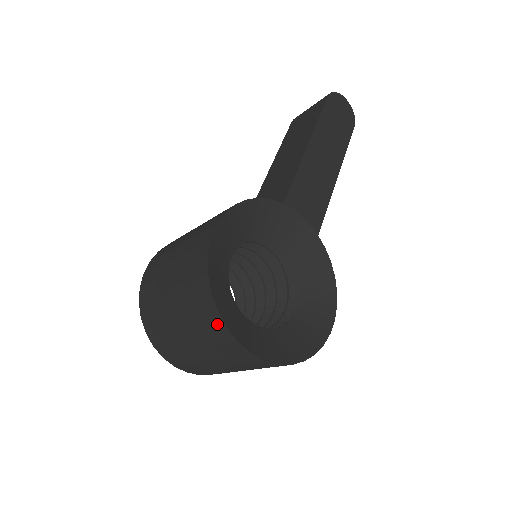
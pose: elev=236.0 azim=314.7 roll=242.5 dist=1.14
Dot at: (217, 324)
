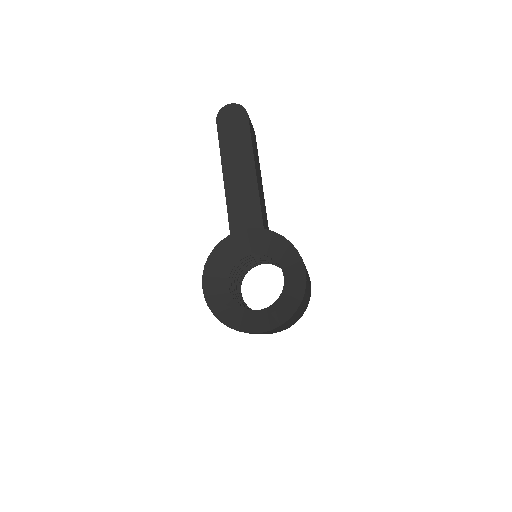
Dot at: occluded
